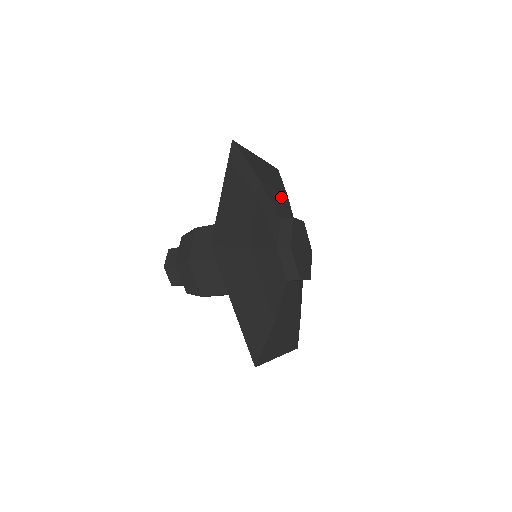
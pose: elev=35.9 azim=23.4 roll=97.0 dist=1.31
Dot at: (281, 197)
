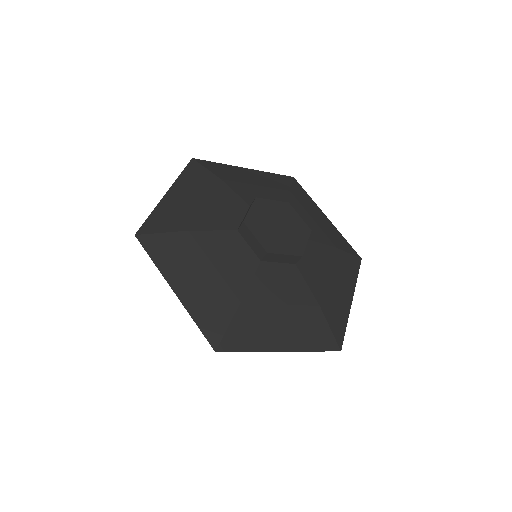
Dot at: (269, 192)
